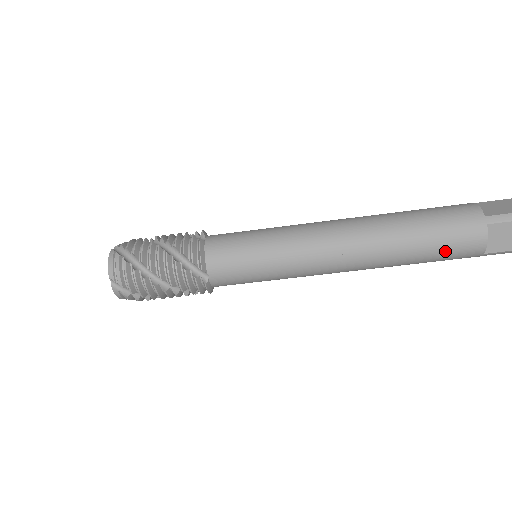
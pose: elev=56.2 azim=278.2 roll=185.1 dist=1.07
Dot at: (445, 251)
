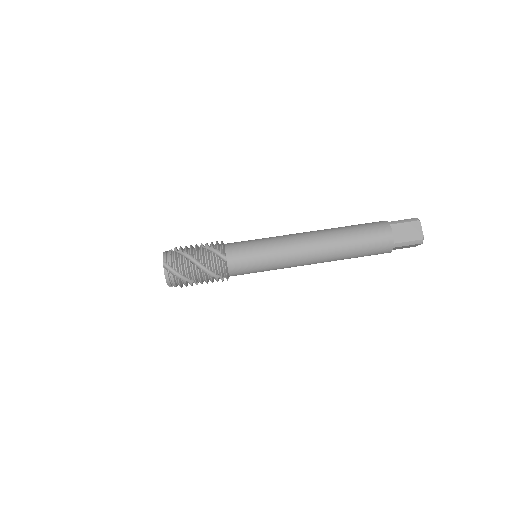
Dot at: (370, 240)
